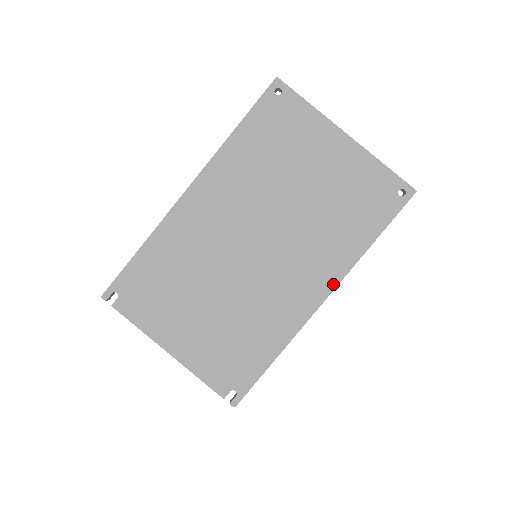
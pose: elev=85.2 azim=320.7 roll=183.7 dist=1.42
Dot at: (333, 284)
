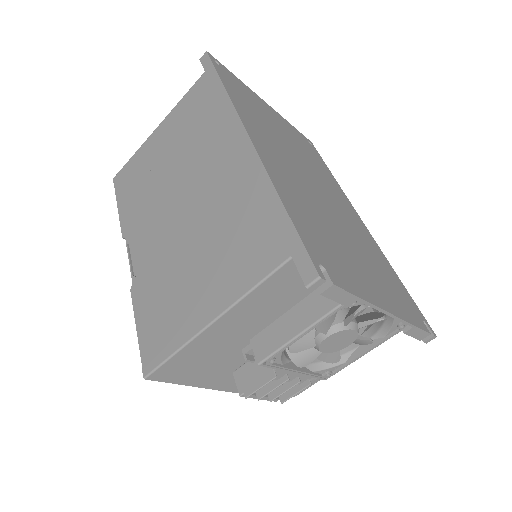
Dot at: (352, 207)
